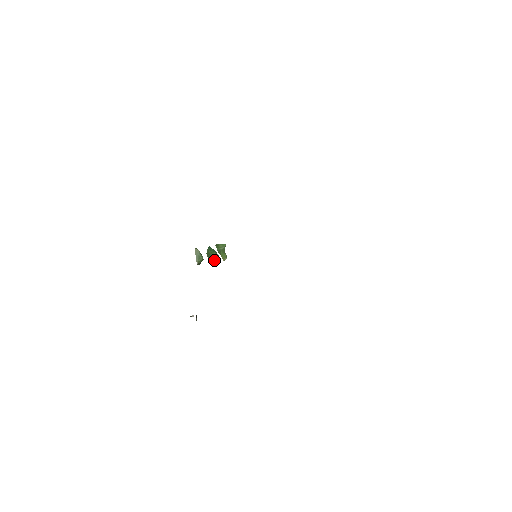
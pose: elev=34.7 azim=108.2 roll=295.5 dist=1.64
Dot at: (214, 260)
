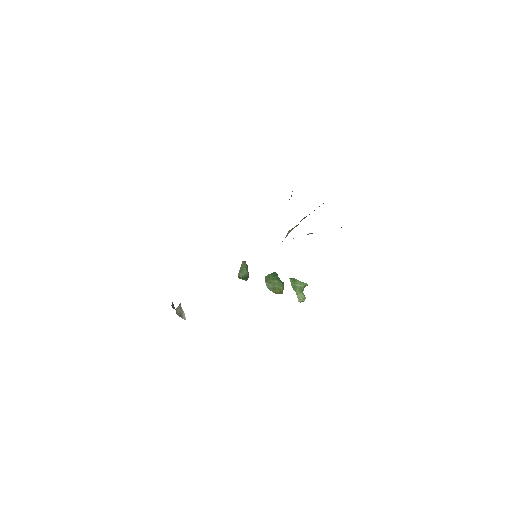
Dot at: (275, 289)
